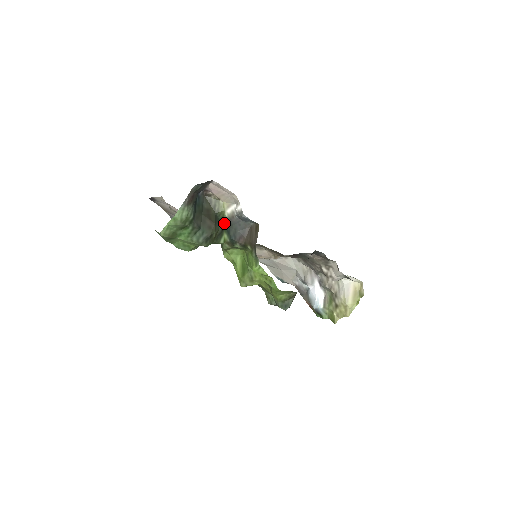
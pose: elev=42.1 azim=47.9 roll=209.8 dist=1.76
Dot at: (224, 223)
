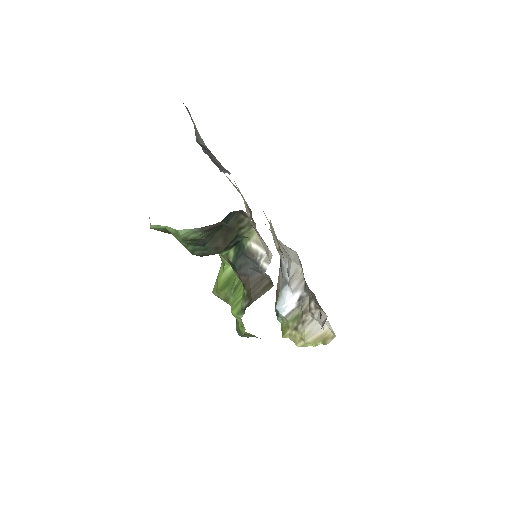
Dot at: (240, 242)
